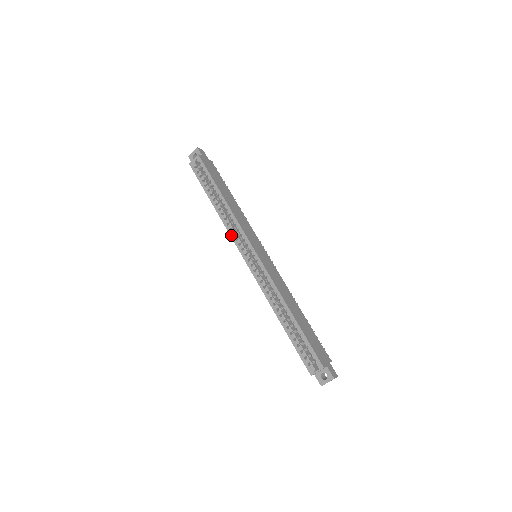
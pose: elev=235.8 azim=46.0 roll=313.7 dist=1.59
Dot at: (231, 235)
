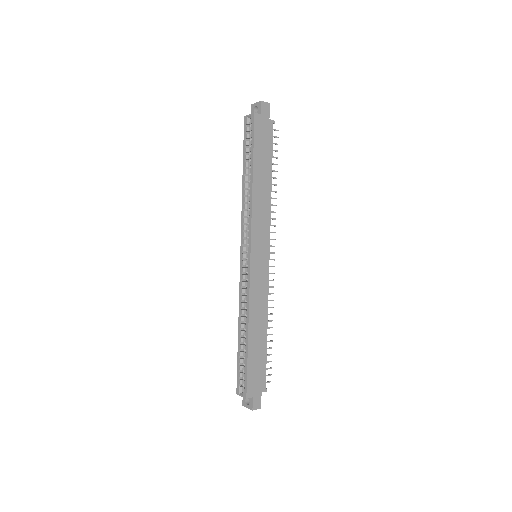
Dot at: (242, 223)
